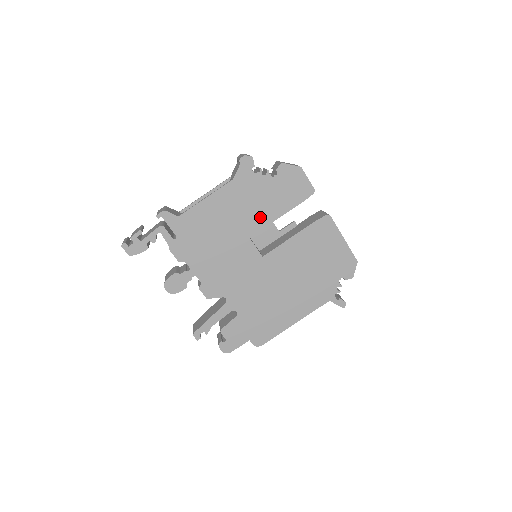
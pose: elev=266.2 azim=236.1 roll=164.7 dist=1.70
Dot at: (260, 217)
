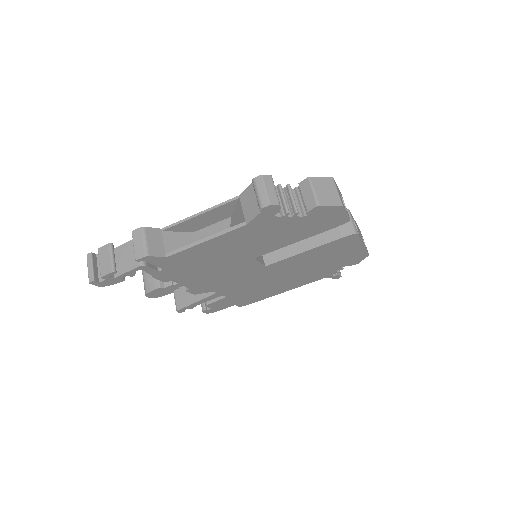
Dot at: (272, 245)
